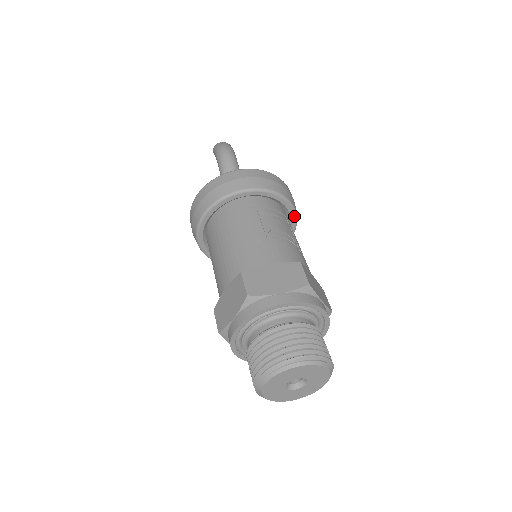
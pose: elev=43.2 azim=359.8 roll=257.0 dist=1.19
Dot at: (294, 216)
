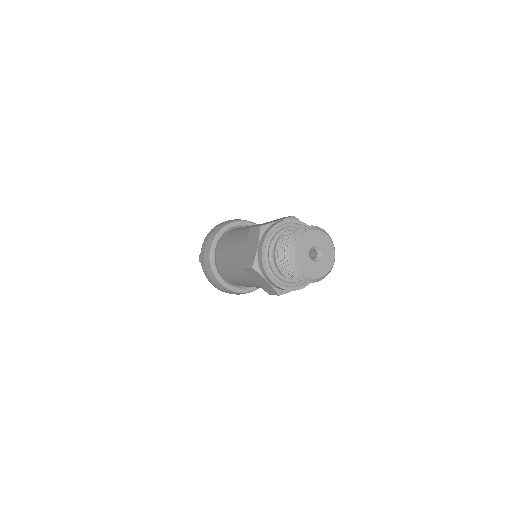
Dot at: occluded
